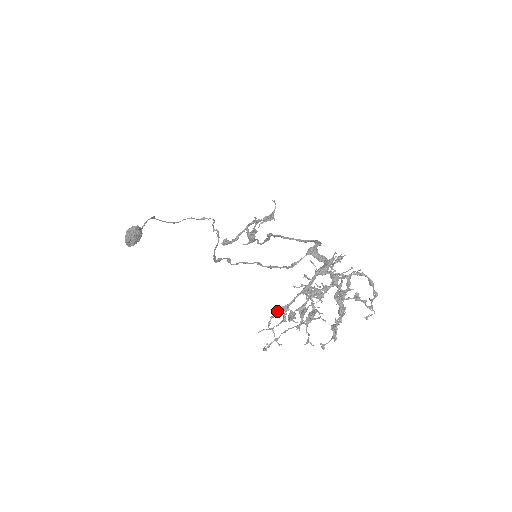
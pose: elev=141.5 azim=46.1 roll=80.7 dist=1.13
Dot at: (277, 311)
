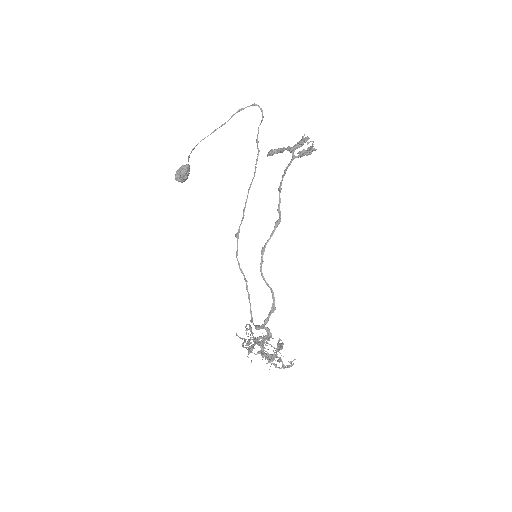
Dot at: occluded
